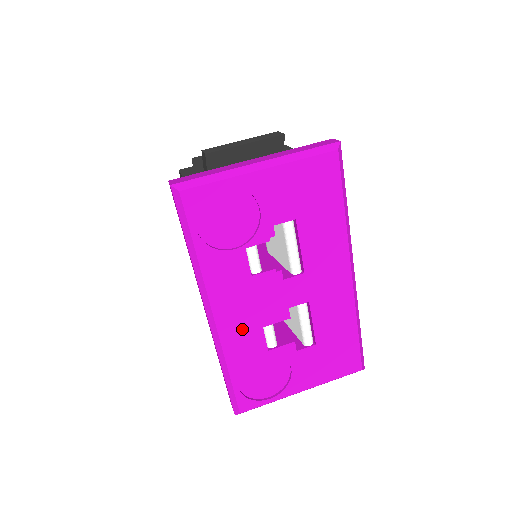
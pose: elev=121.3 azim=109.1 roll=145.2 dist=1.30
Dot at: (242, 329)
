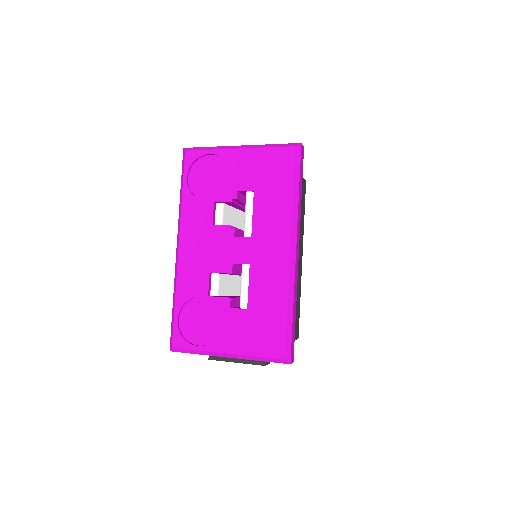
Dot at: (195, 267)
